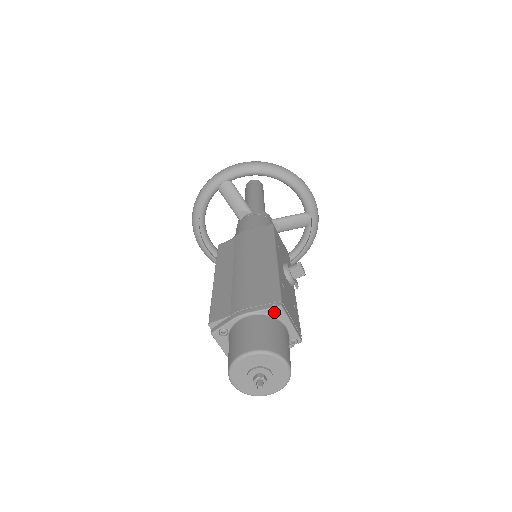
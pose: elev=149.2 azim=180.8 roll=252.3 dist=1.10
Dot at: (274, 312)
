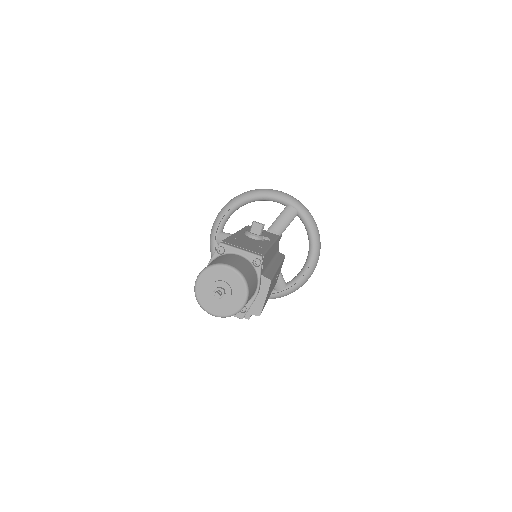
Dot at: (221, 252)
